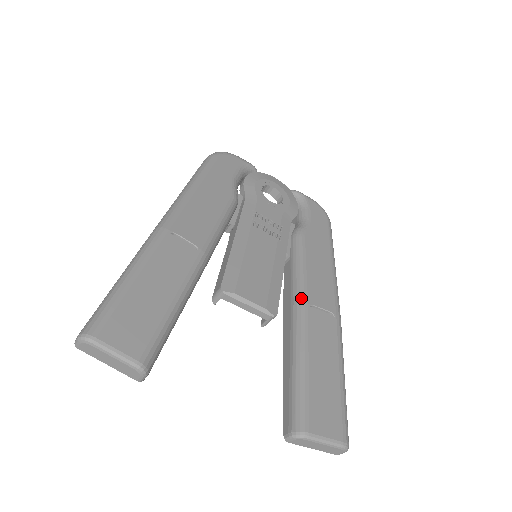
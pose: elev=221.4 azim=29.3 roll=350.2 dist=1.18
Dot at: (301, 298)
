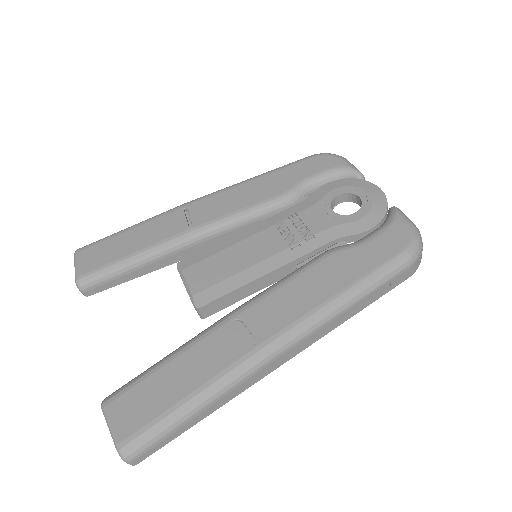
Dot at: (239, 307)
